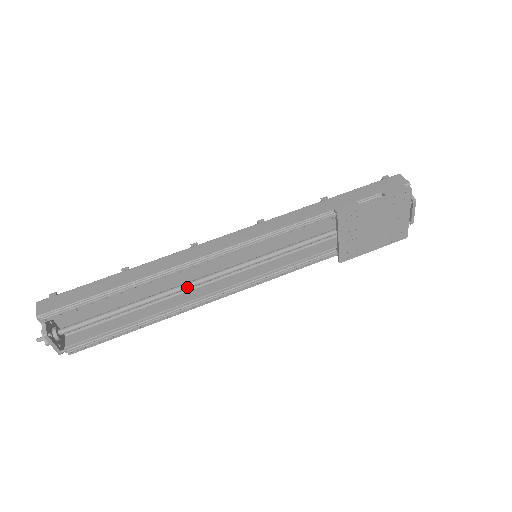
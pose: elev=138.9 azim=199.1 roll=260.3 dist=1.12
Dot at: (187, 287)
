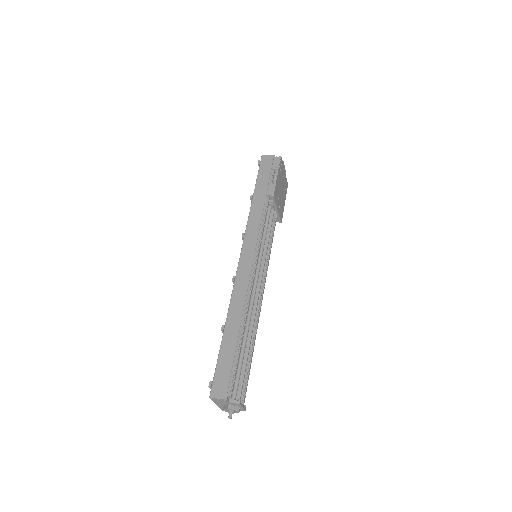
Dot at: (253, 304)
